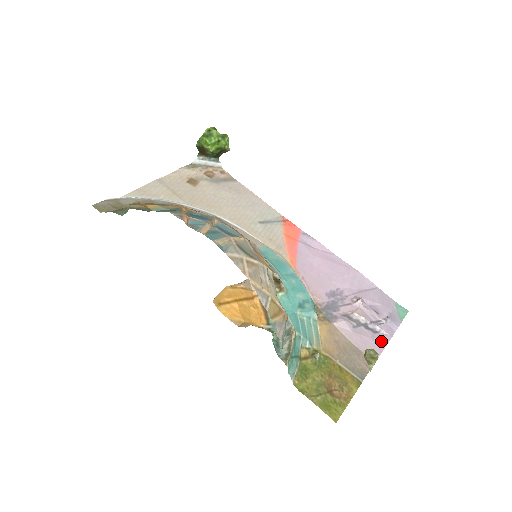
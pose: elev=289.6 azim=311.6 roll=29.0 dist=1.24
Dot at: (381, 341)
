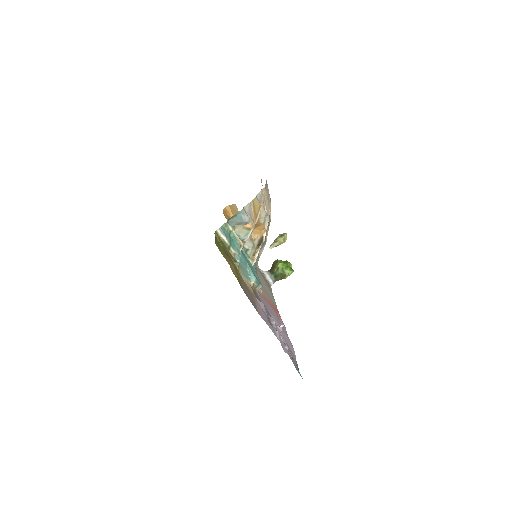
Dot at: (272, 329)
